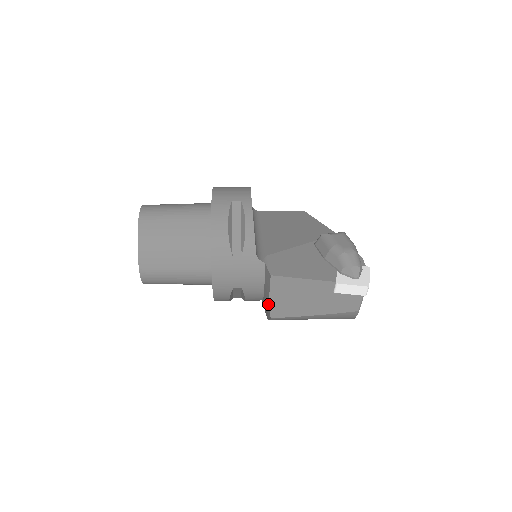
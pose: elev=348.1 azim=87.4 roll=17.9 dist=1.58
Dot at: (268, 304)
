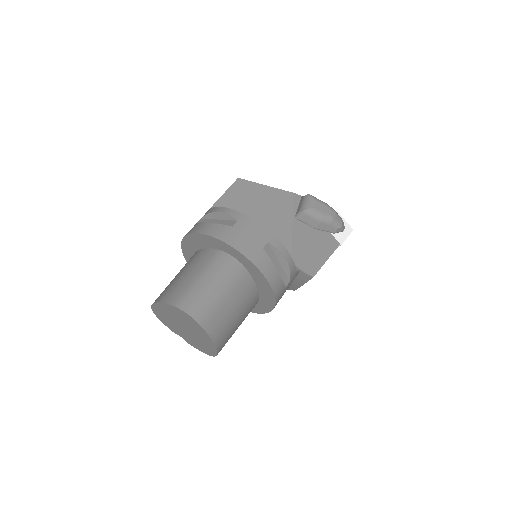
Dot at: (296, 286)
